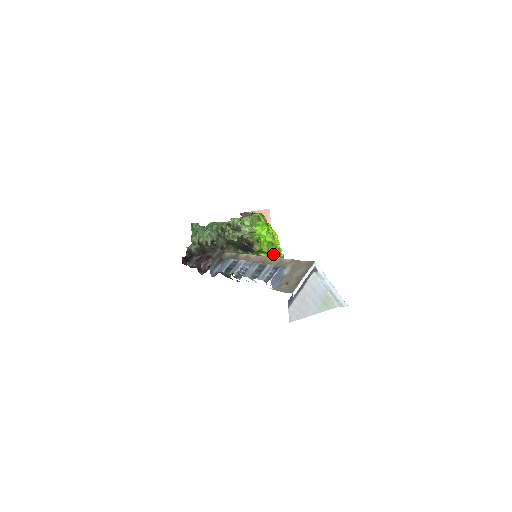
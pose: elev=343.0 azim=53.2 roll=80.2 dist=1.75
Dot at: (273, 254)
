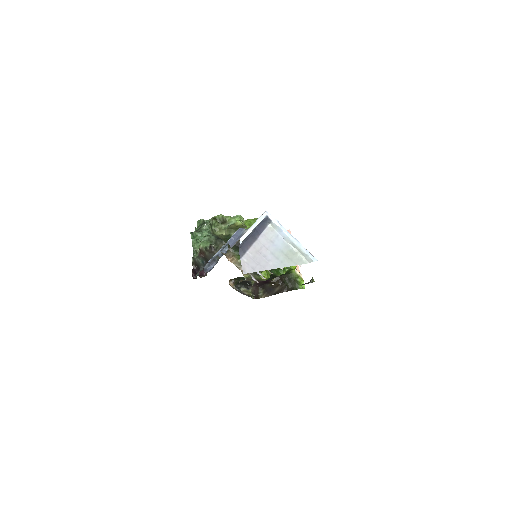
Dot at: occluded
